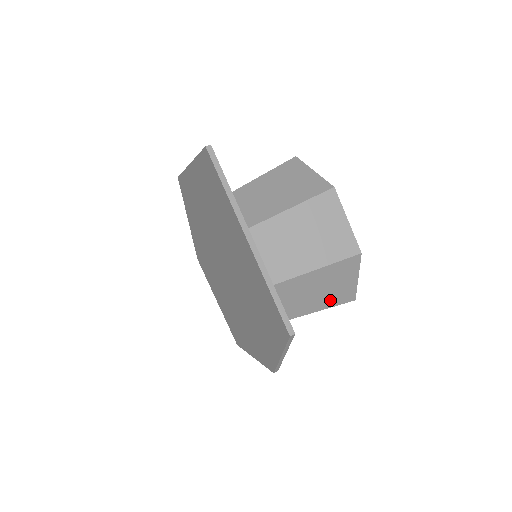
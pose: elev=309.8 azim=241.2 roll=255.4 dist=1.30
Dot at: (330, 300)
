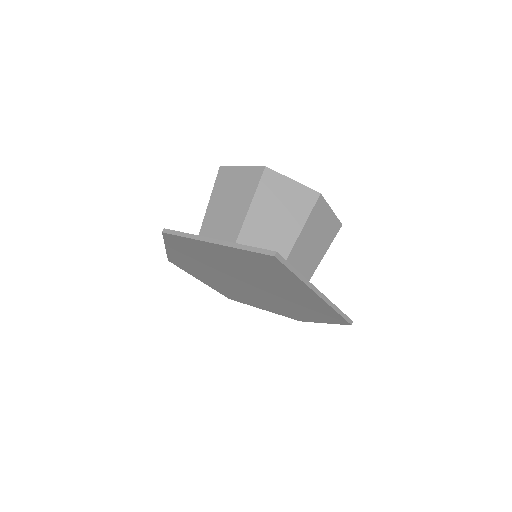
Dot at: occluded
